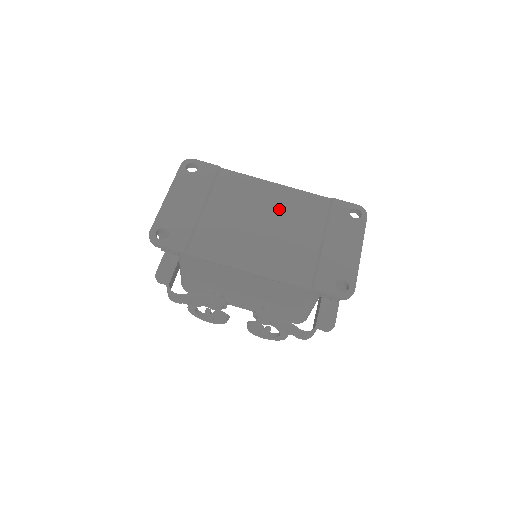
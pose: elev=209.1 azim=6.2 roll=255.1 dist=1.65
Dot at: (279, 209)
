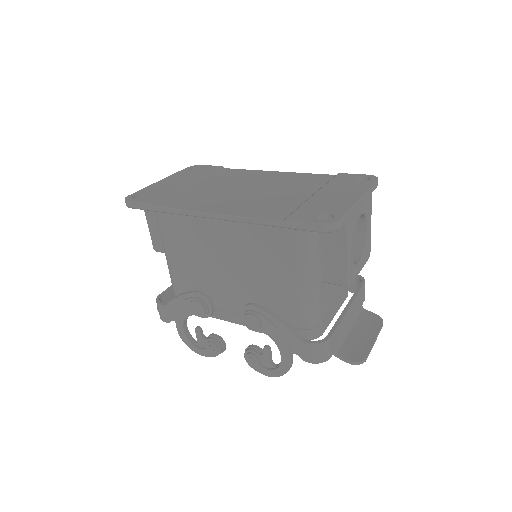
Dot at: (272, 182)
